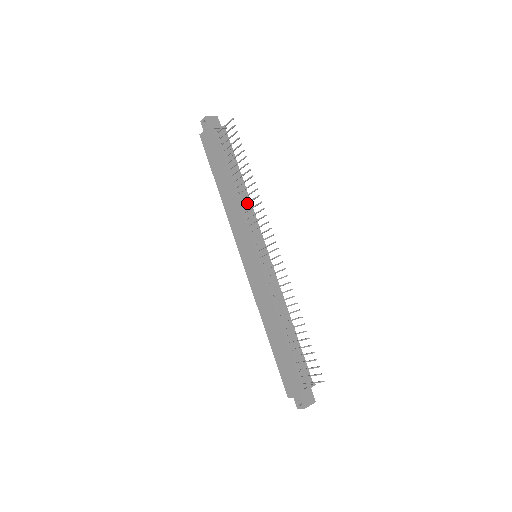
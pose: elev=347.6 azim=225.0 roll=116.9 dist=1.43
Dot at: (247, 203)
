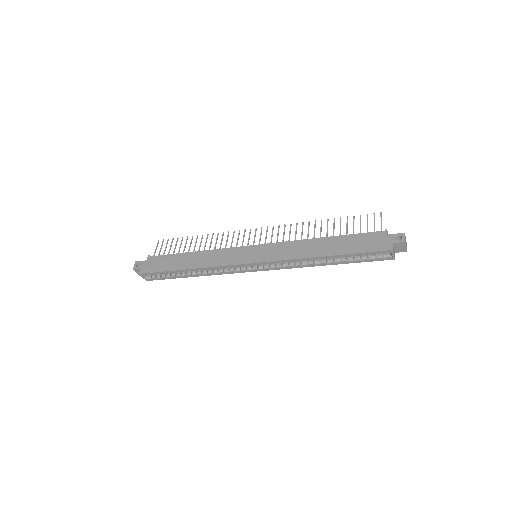
Dot at: (215, 246)
